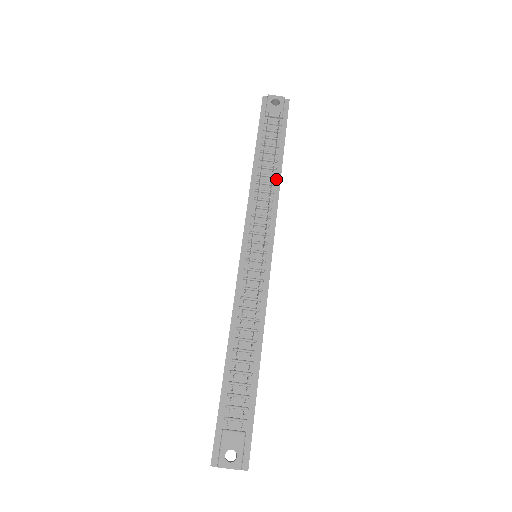
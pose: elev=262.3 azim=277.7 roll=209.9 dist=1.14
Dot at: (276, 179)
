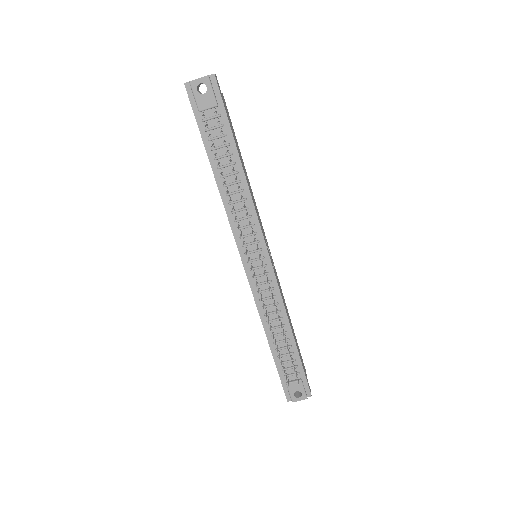
Dot at: (242, 183)
